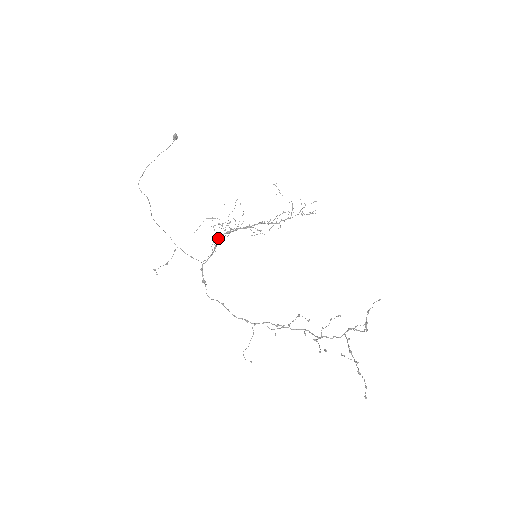
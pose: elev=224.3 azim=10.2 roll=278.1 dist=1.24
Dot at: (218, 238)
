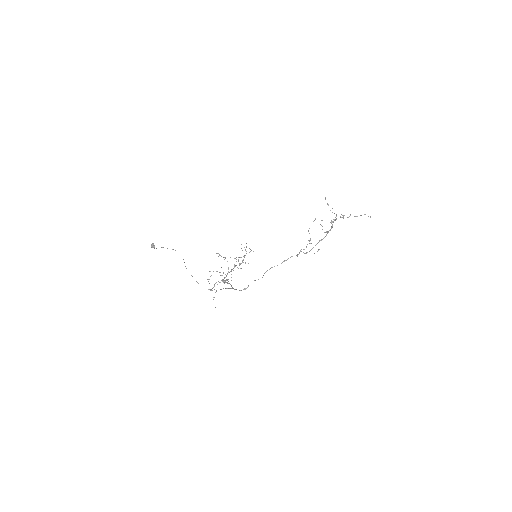
Dot at: (224, 281)
